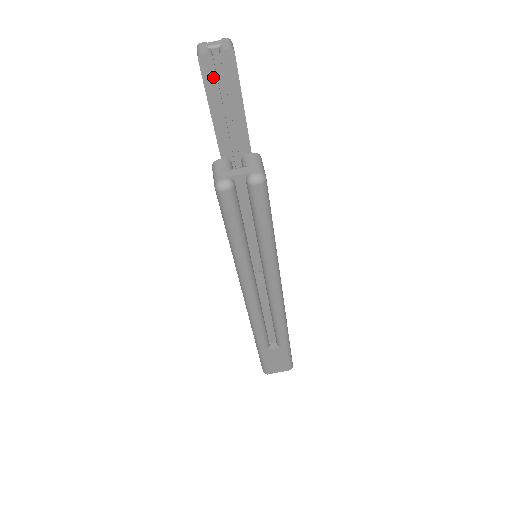
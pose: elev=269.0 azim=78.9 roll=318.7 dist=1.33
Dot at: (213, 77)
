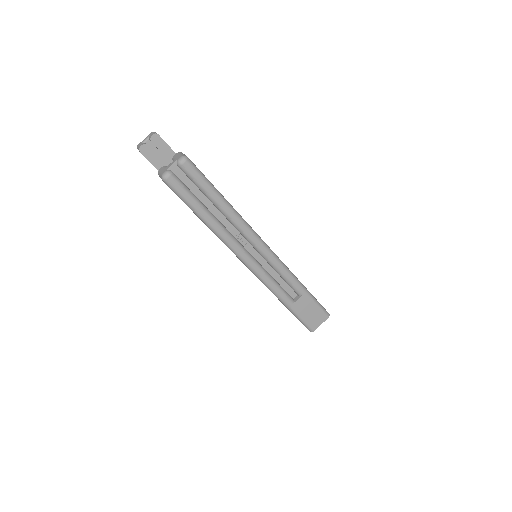
Dot at: (155, 157)
